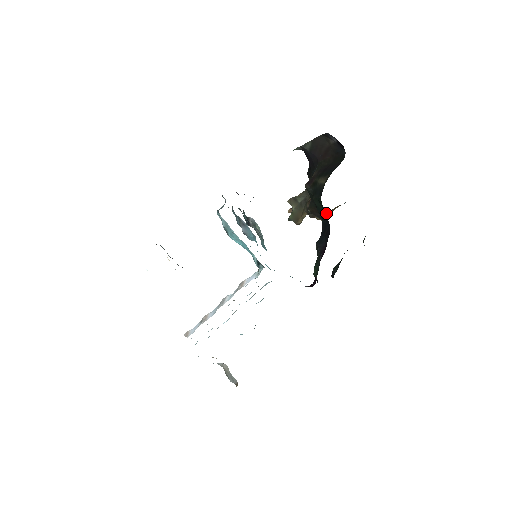
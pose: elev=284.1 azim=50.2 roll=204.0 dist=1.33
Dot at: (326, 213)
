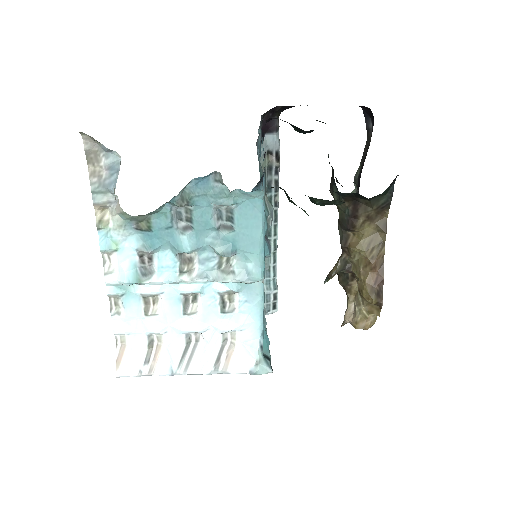
Dot at: occluded
